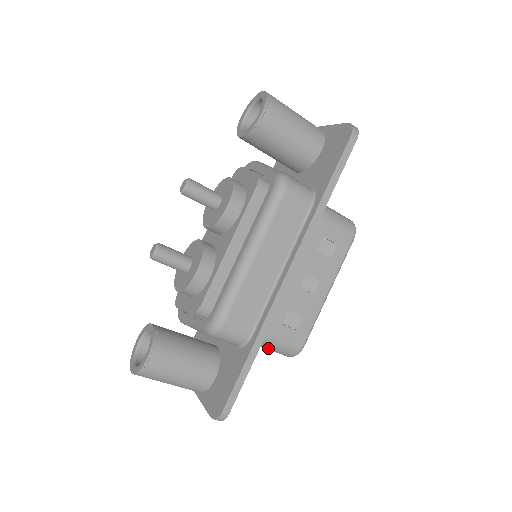
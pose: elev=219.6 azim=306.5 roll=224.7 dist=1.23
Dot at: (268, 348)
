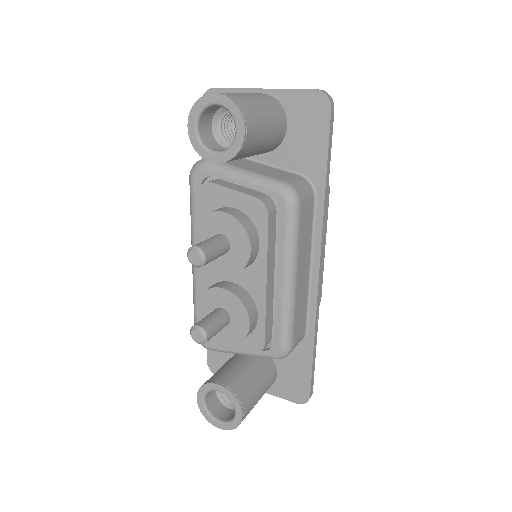
Dot at: occluded
